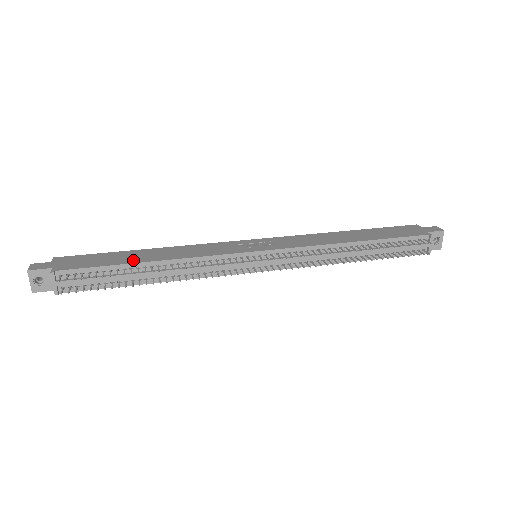
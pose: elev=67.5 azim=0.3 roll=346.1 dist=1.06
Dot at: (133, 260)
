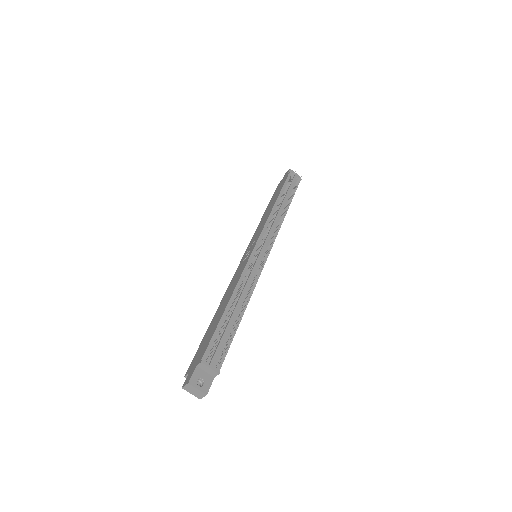
Dot at: (220, 314)
